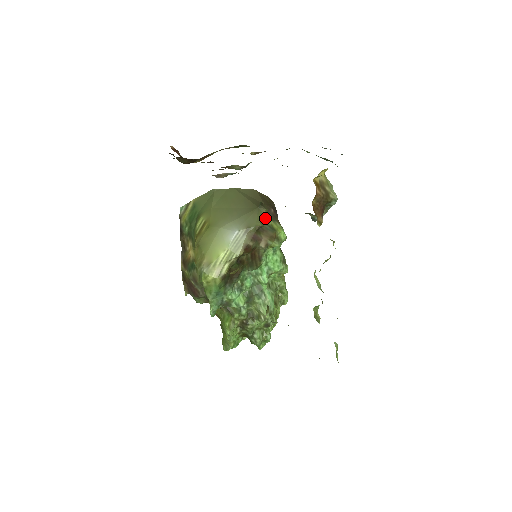
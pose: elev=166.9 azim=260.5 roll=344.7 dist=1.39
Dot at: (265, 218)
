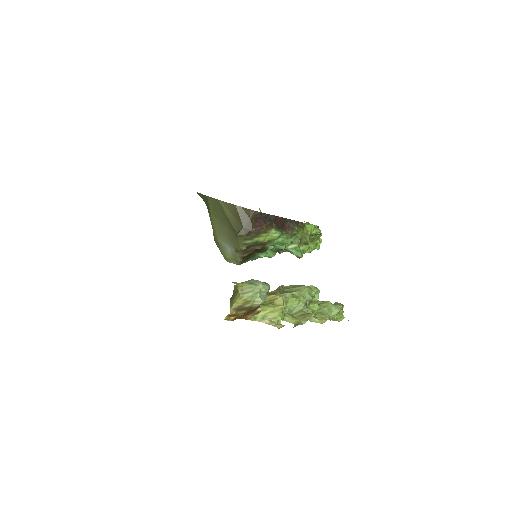
Dot at: (247, 240)
